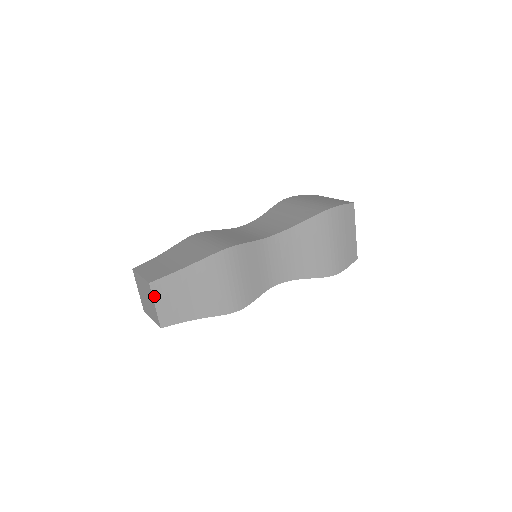
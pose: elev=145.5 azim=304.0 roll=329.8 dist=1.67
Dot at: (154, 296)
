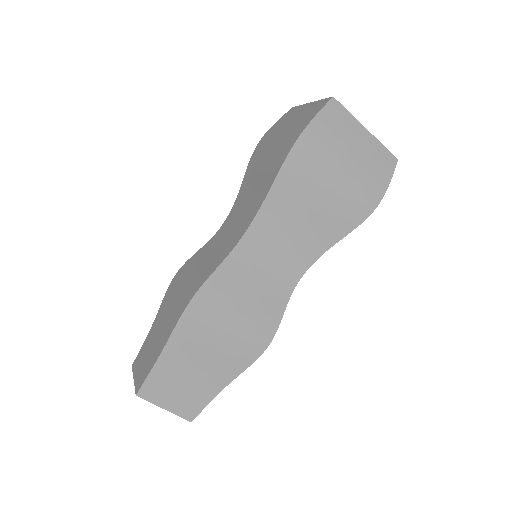
Dot at: occluded
